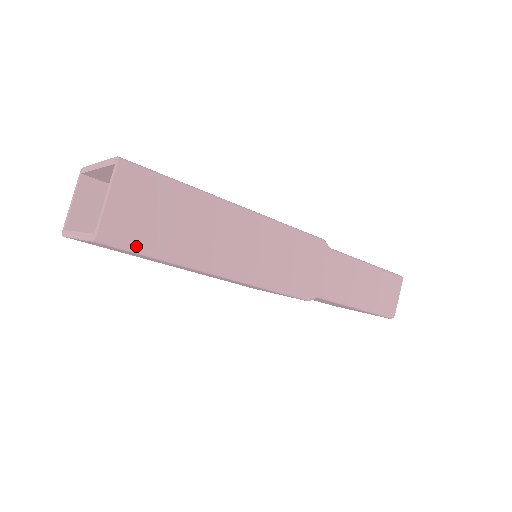
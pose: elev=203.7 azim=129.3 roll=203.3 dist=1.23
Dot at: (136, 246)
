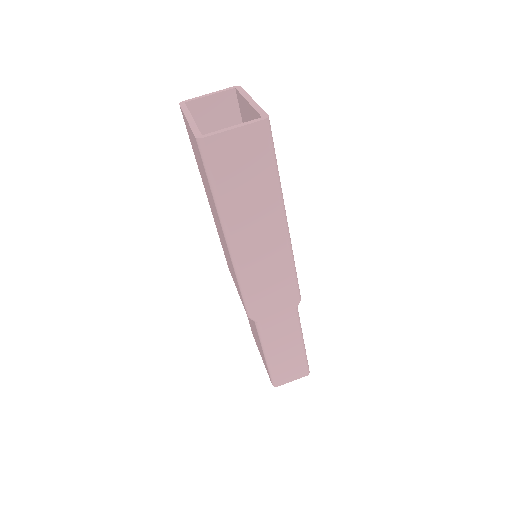
Dot at: (212, 170)
